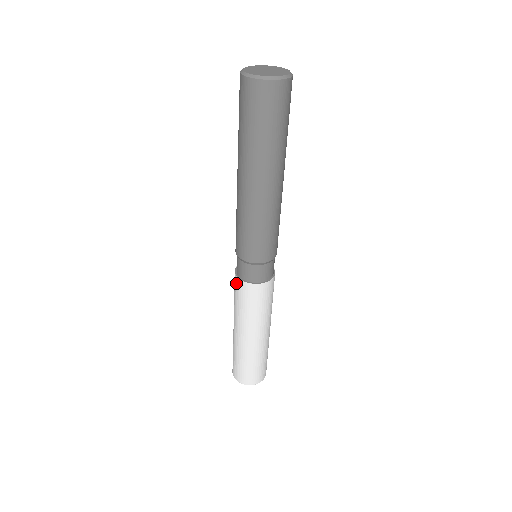
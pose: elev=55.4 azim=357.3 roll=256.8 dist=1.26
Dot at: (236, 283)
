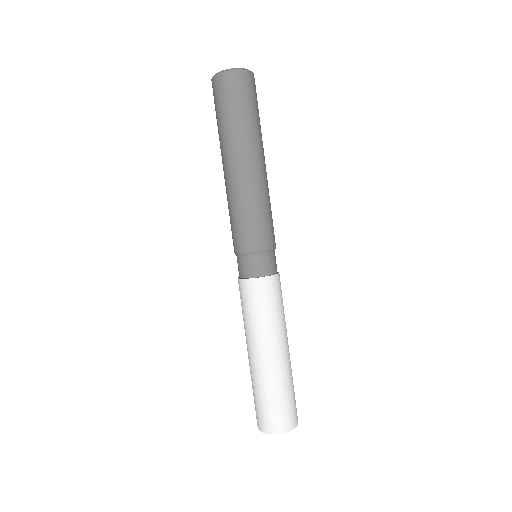
Dot at: occluded
